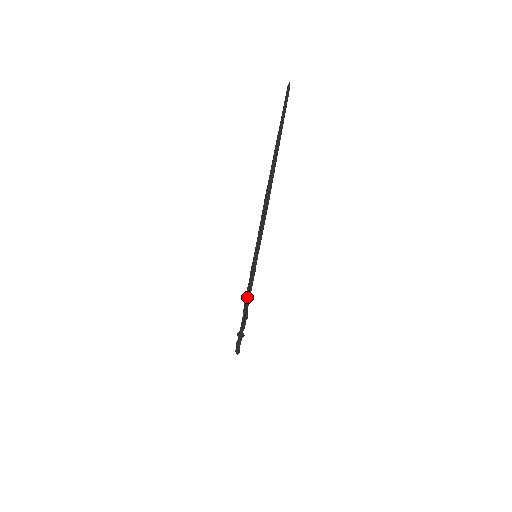
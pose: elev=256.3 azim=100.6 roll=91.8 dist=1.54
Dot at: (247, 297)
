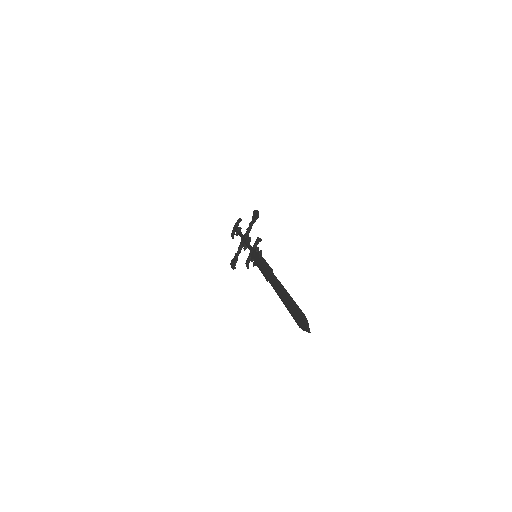
Dot at: (244, 247)
